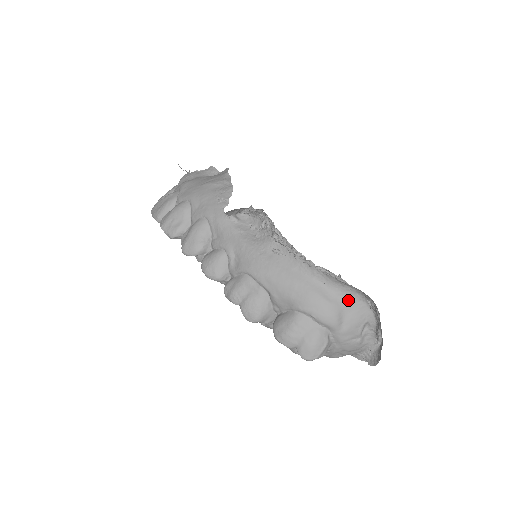
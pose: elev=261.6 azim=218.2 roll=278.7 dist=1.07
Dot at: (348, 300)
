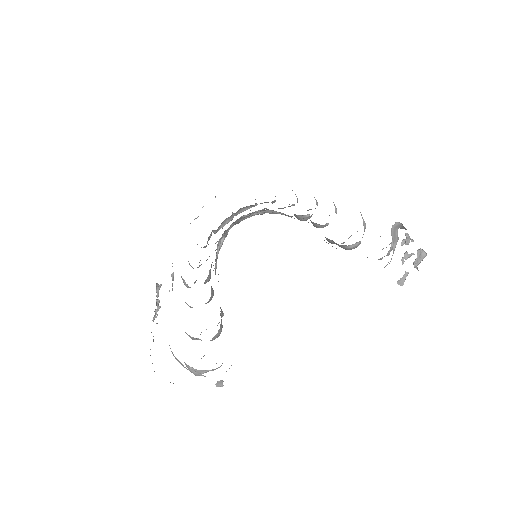
Dot at: occluded
